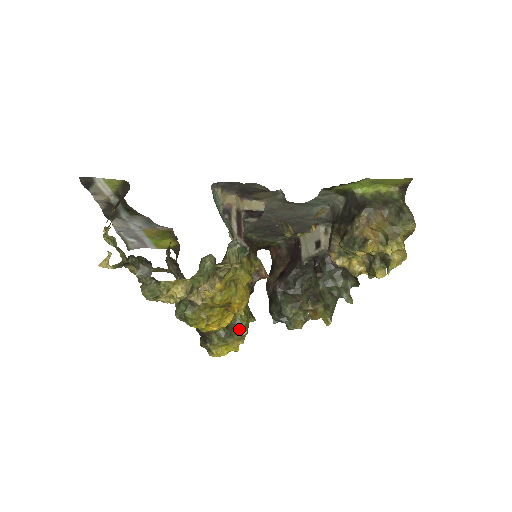
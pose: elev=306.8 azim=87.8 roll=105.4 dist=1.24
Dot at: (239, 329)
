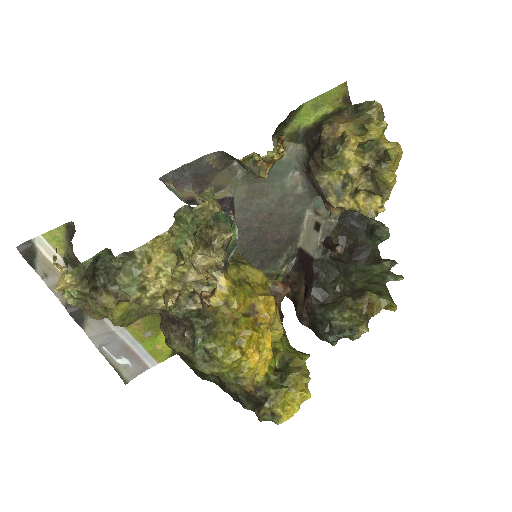
Dot at: (292, 362)
